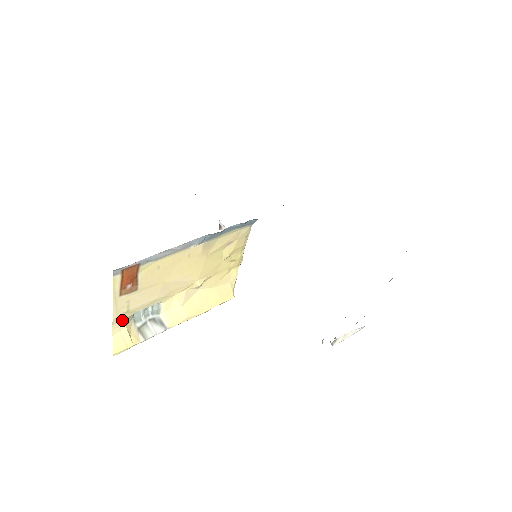
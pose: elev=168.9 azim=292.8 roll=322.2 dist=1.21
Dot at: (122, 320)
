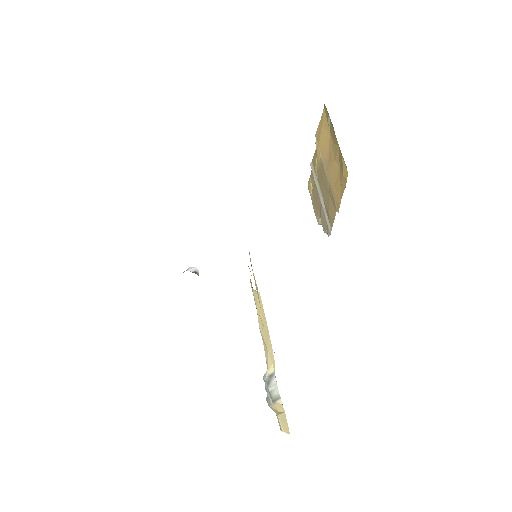
Dot at: (277, 418)
